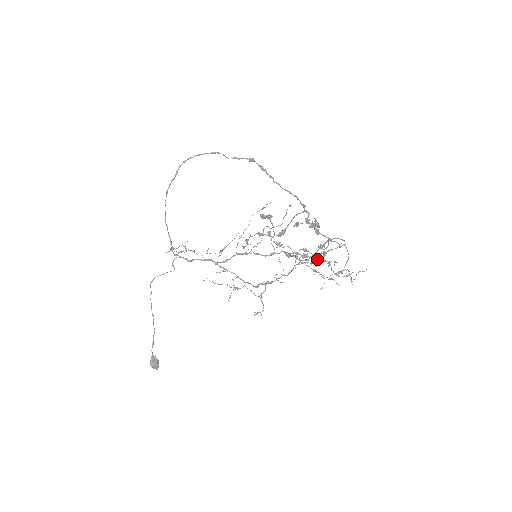
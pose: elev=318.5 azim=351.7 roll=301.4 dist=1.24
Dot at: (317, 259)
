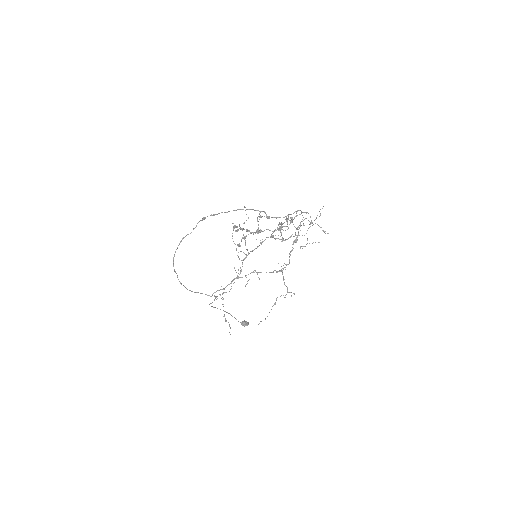
Dot at: (296, 241)
